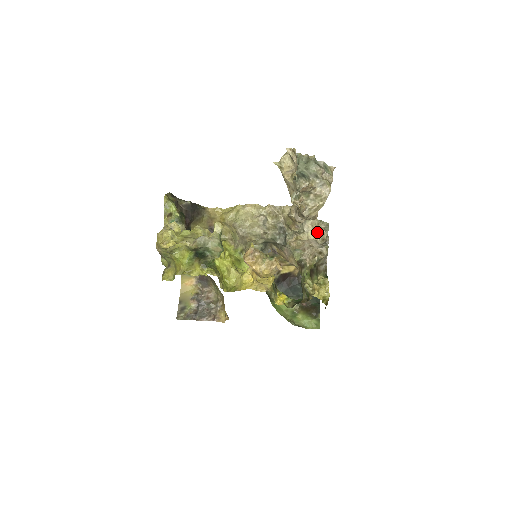
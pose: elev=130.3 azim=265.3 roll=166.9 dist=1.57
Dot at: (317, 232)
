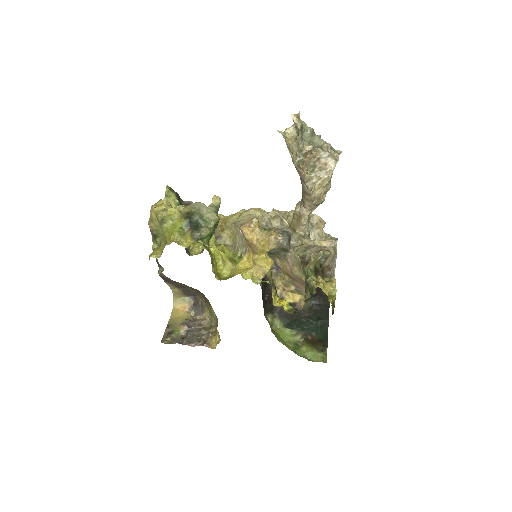
Dot at: (324, 240)
